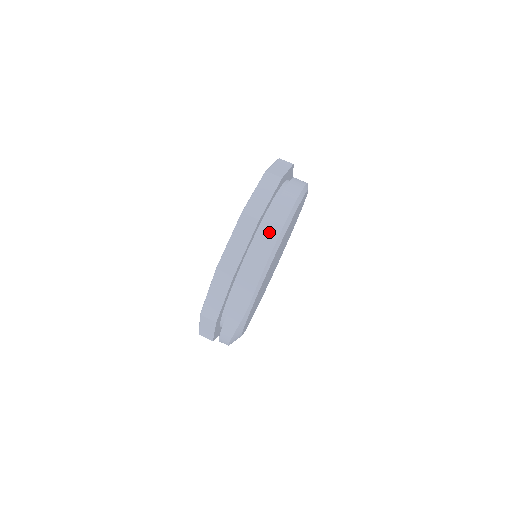
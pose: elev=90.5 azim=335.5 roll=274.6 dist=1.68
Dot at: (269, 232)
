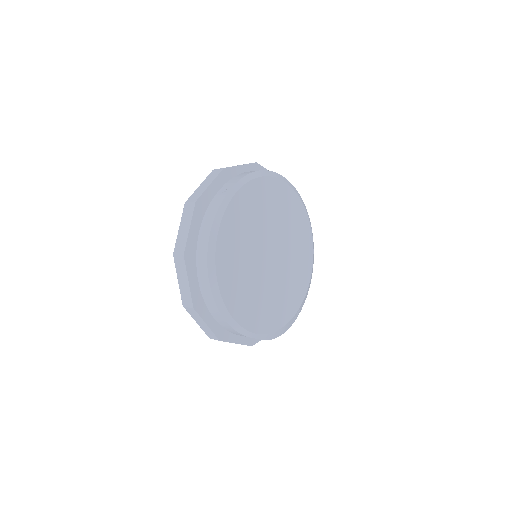
Dot at: (210, 305)
